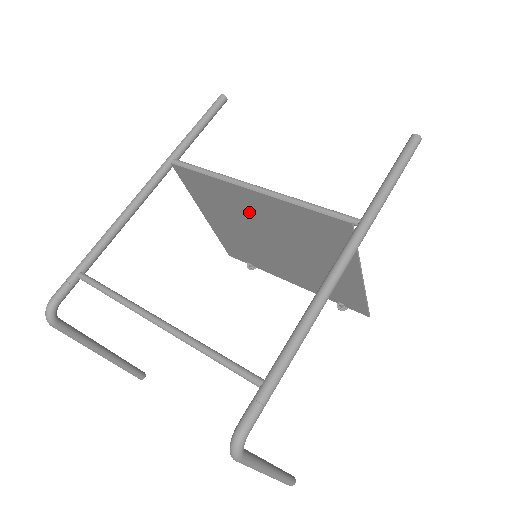
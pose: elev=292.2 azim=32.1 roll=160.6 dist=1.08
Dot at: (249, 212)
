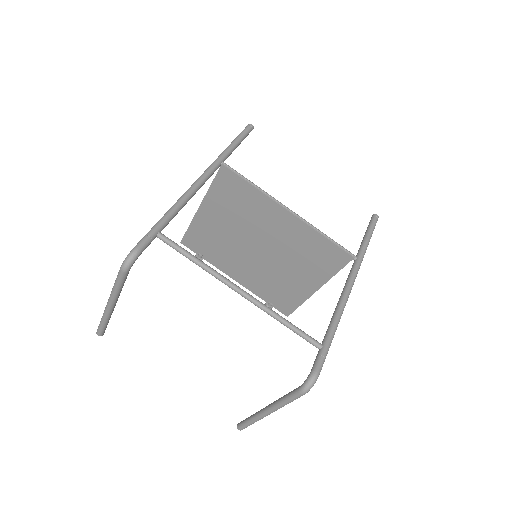
Dot at: (264, 223)
